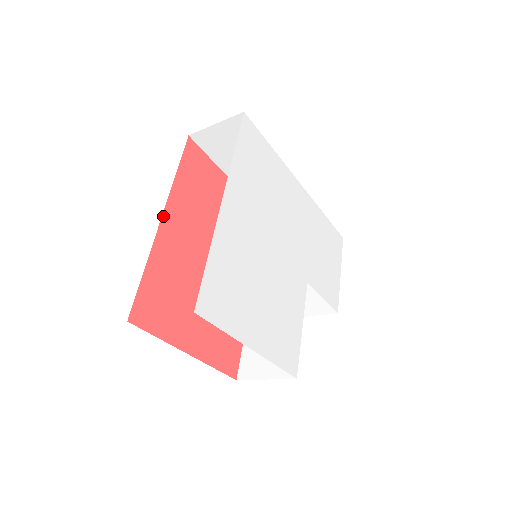
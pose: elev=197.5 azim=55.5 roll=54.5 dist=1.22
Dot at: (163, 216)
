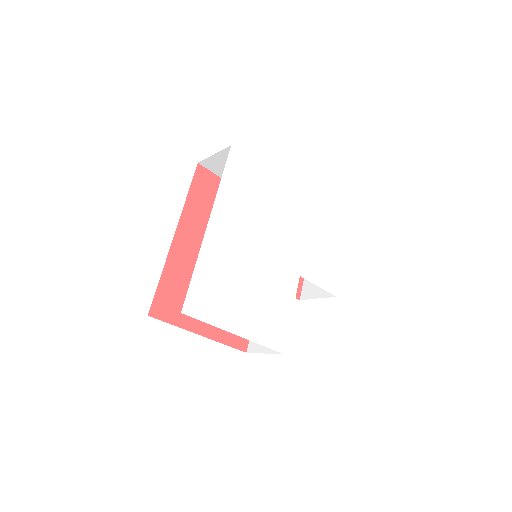
Dot at: (176, 233)
